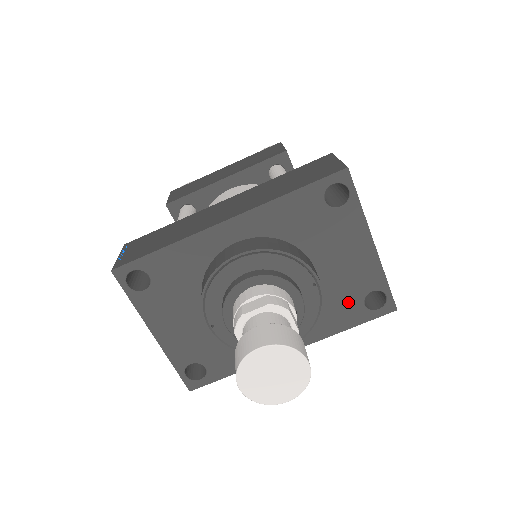
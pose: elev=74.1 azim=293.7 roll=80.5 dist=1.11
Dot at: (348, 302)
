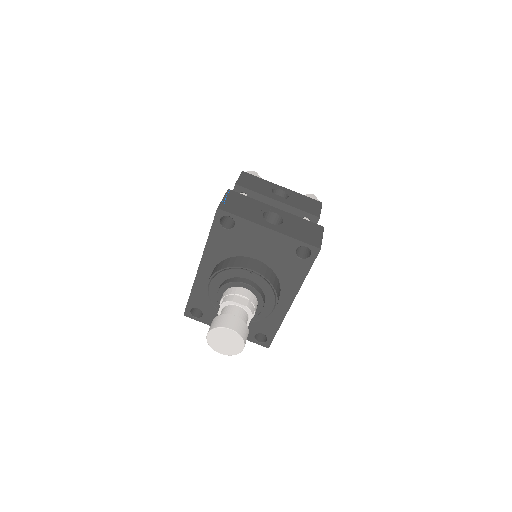
Dot at: (290, 263)
